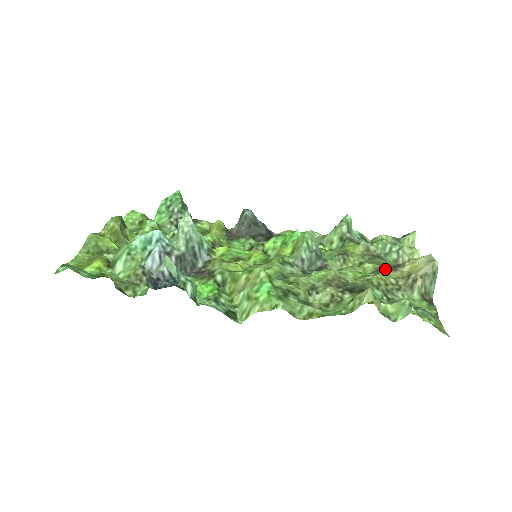
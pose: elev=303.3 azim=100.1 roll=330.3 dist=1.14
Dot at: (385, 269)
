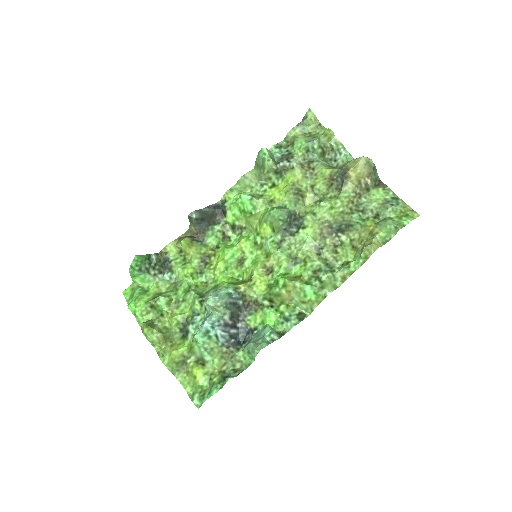
Dot at: (337, 185)
